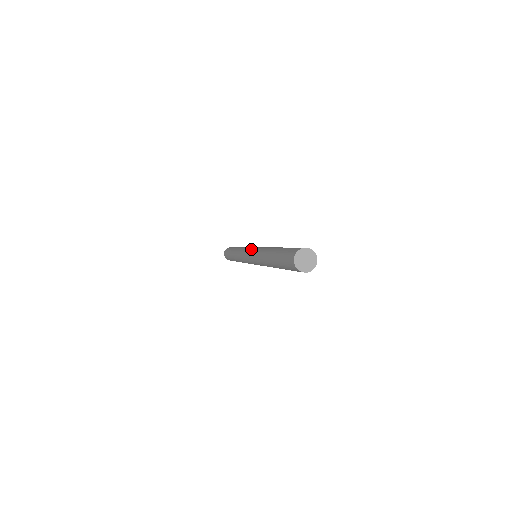
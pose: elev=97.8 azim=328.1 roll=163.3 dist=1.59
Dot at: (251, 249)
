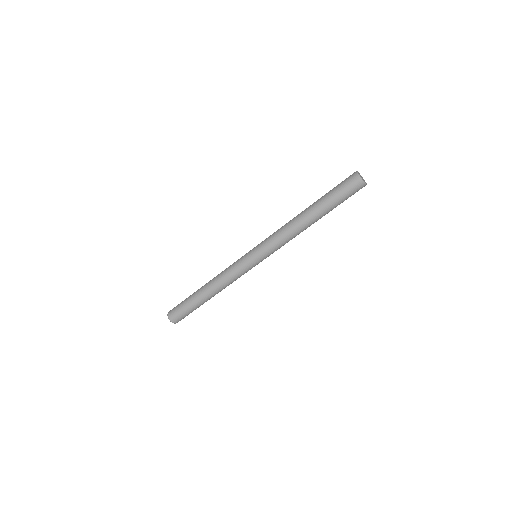
Dot at: (254, 250)
